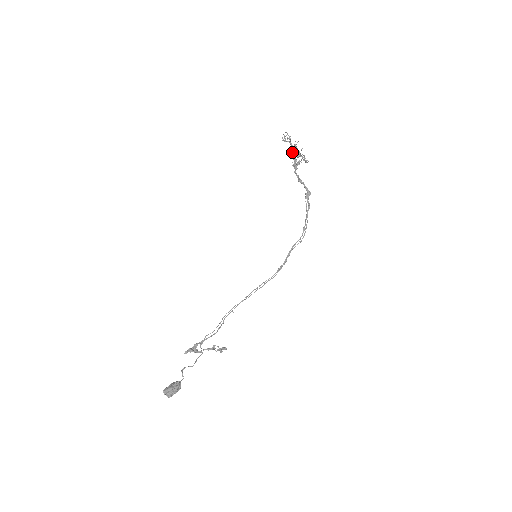
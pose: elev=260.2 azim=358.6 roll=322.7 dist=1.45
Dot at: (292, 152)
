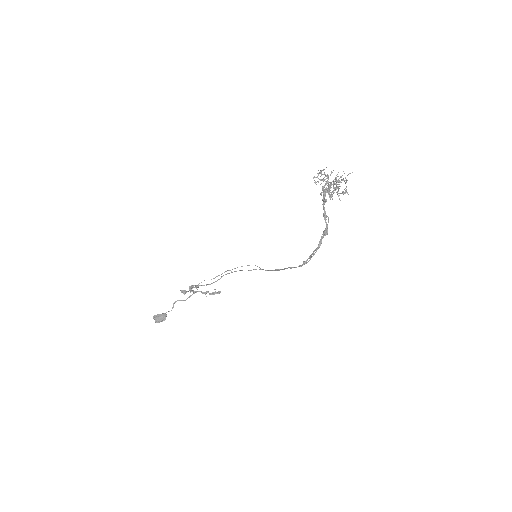
Dot at: occluded
